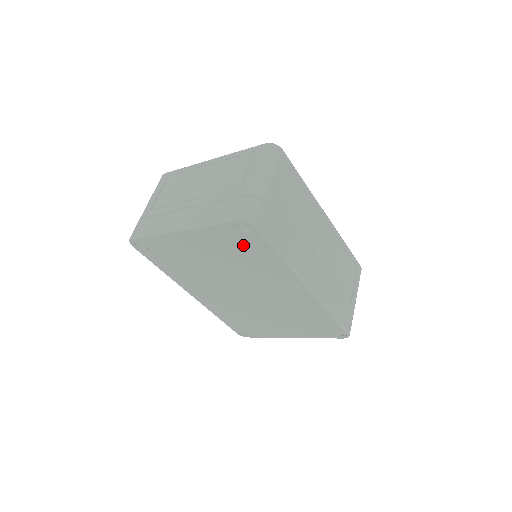
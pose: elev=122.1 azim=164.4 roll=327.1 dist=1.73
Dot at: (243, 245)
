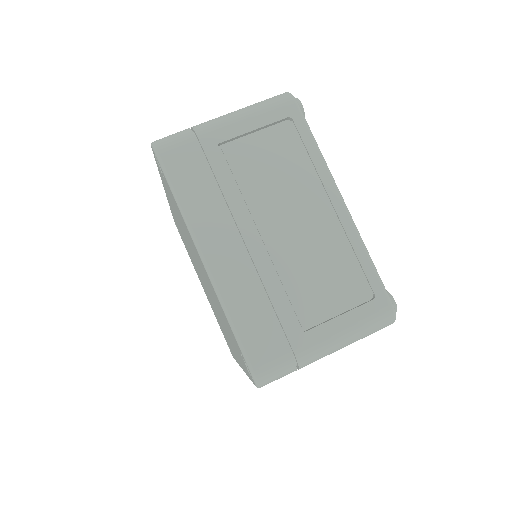
Dot at: (234, 341)
